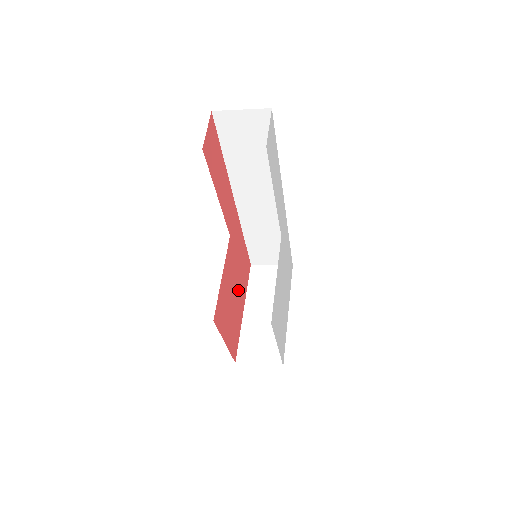
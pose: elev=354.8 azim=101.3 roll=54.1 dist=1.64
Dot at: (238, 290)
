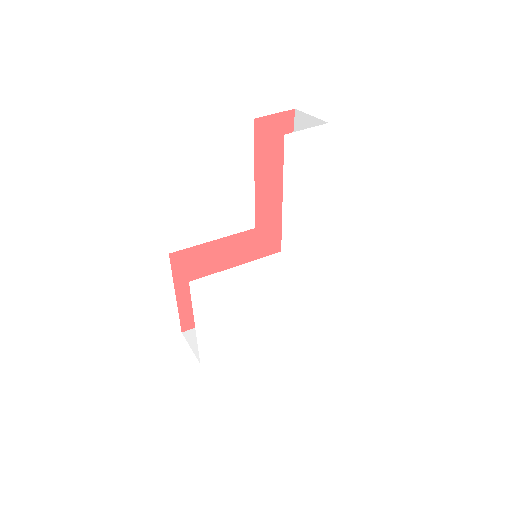
Dot at: occluded
